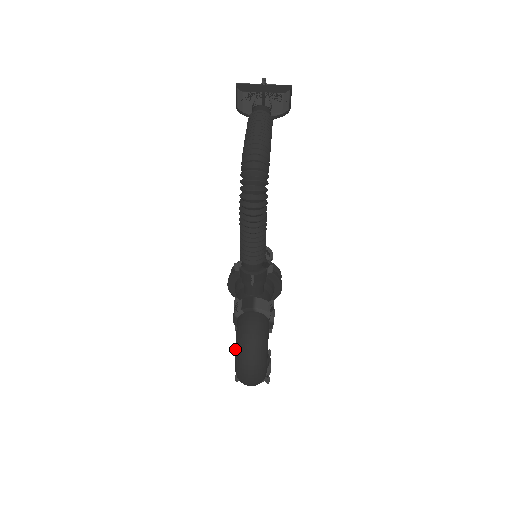
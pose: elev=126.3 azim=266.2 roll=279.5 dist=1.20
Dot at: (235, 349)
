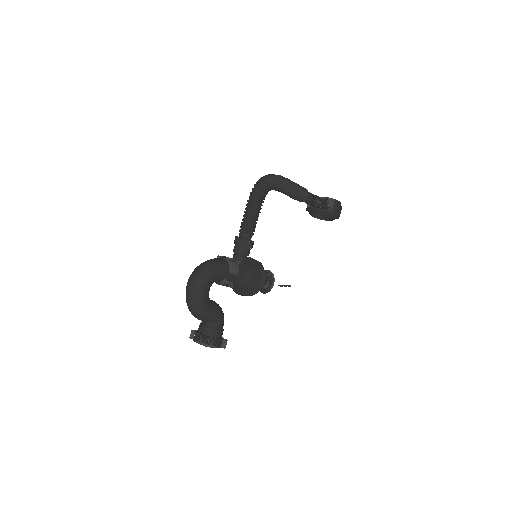
Dot at: occluded
